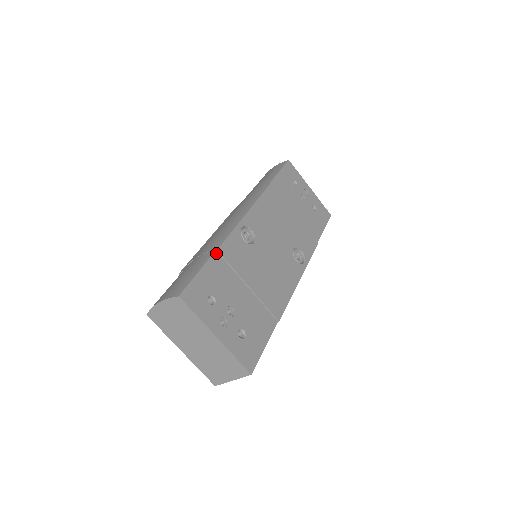
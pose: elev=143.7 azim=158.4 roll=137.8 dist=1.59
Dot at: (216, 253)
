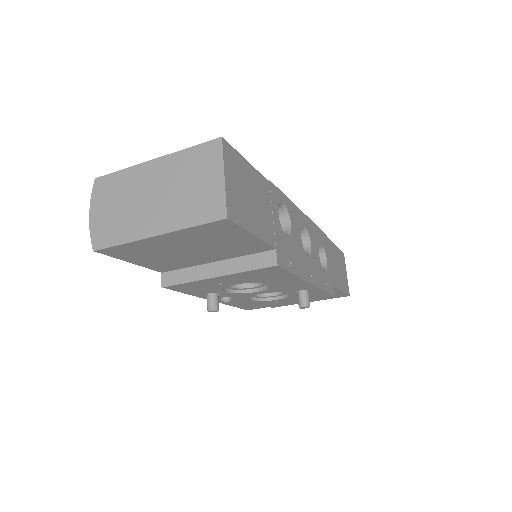
Dot at: occluded
